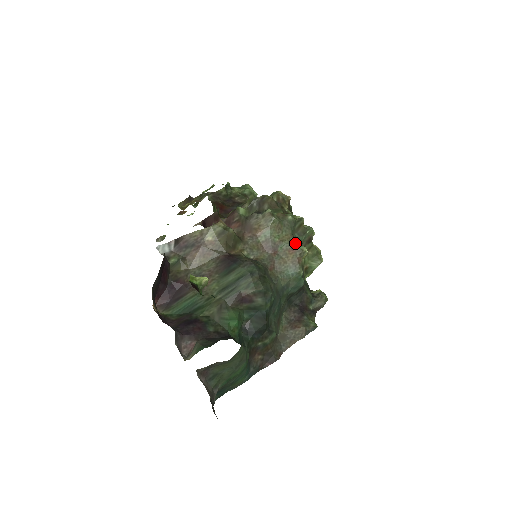
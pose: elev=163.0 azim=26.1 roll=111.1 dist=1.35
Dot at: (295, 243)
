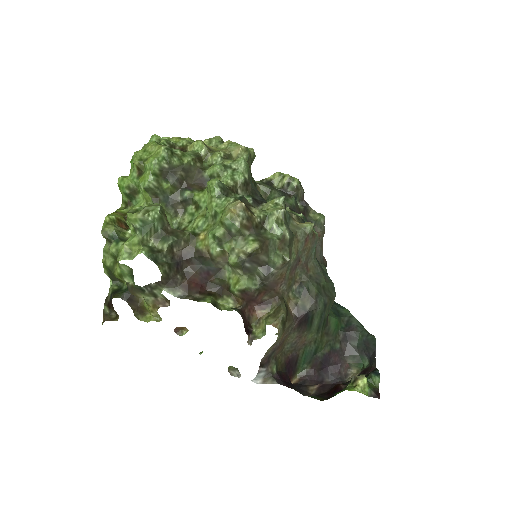
Dot at: (304, 236)
